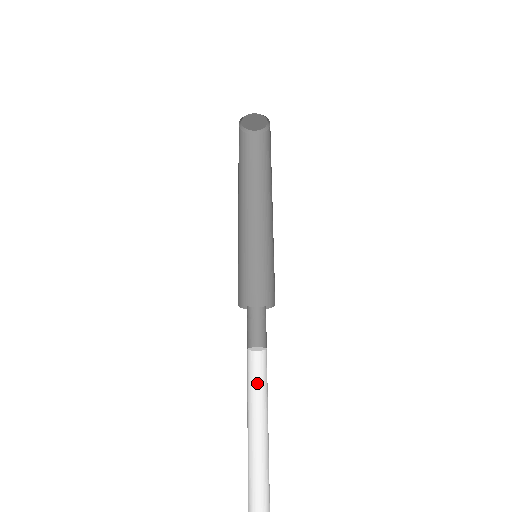
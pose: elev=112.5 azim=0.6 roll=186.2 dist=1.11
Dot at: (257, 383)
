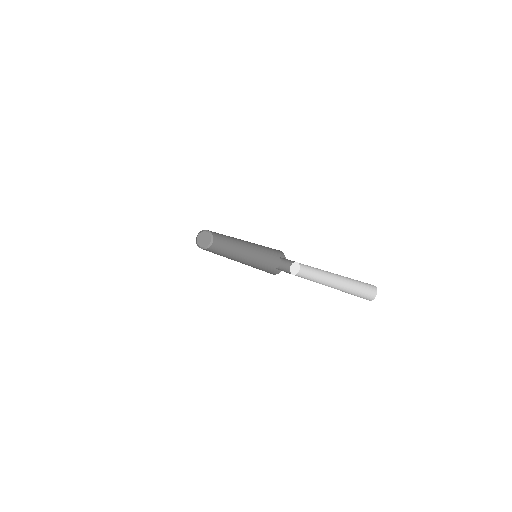
Dot at: occluded
